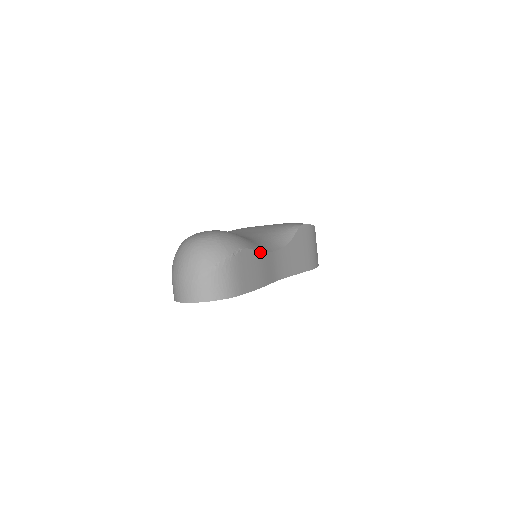
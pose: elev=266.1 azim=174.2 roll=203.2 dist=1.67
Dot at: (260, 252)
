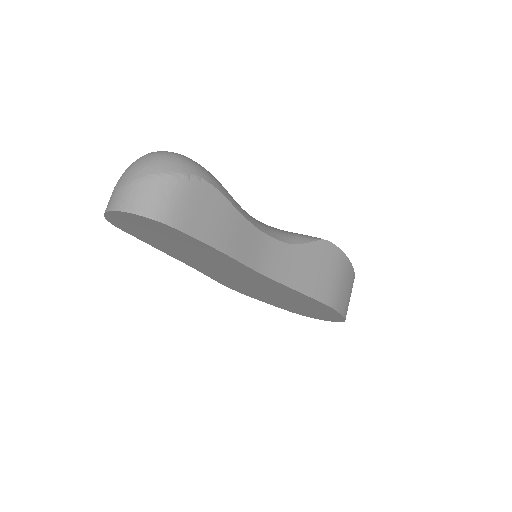
Dot at: (238, 211)
